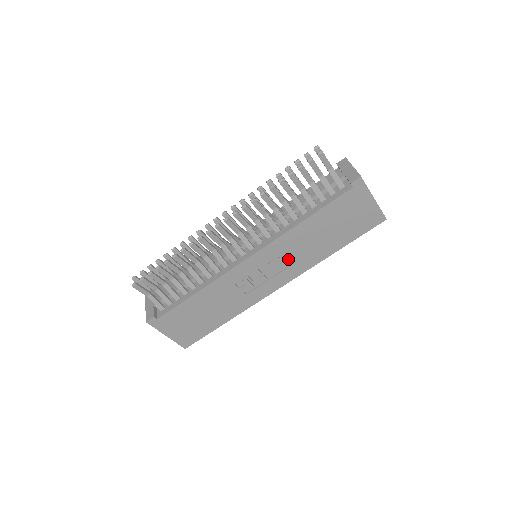
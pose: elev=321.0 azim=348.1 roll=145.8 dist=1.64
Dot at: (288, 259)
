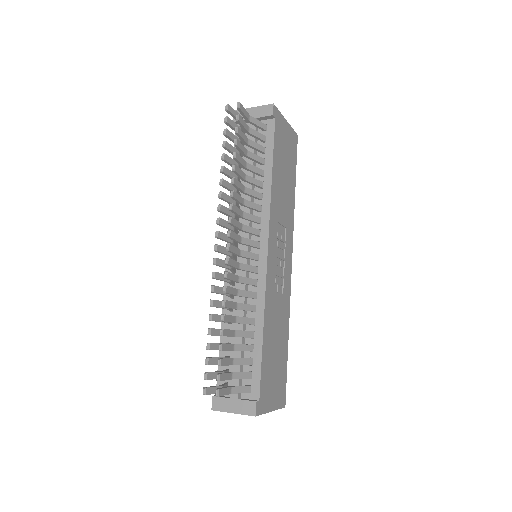
Dot at: (282, 228)
